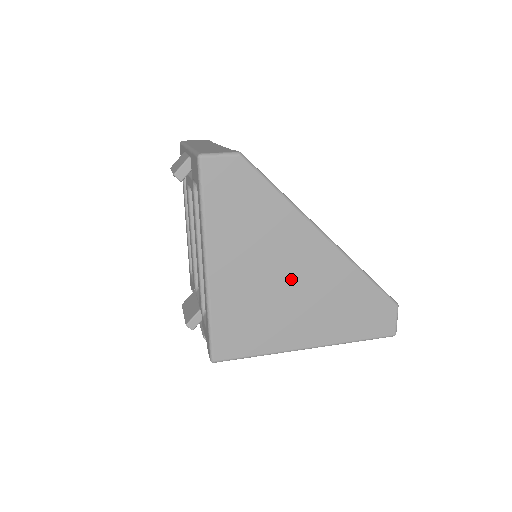
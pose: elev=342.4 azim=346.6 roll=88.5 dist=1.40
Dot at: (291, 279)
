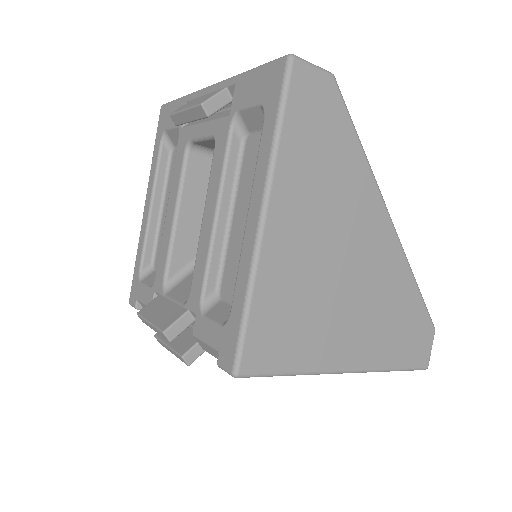
Dot at: (350, 266)
